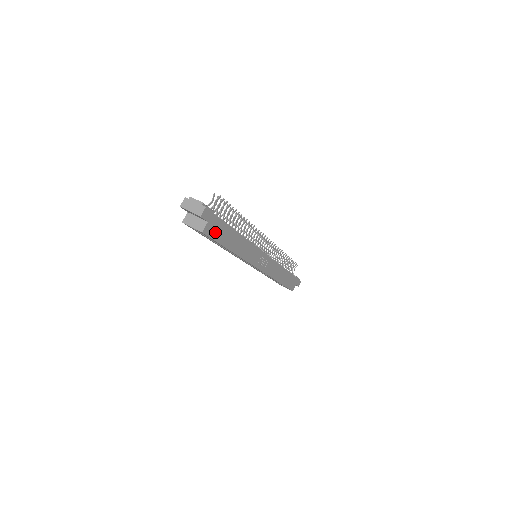
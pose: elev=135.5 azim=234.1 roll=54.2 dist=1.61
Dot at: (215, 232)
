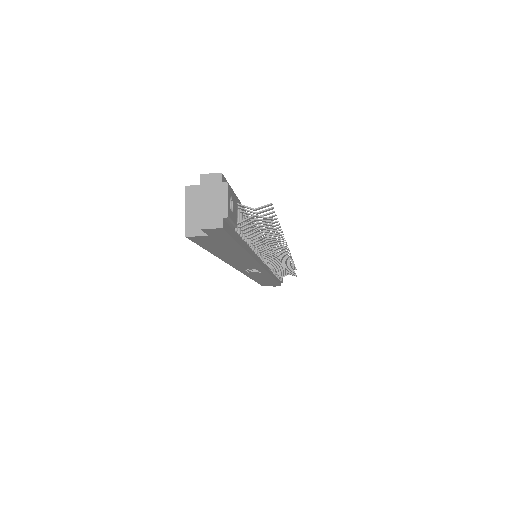
Dot at: (211, 243)
